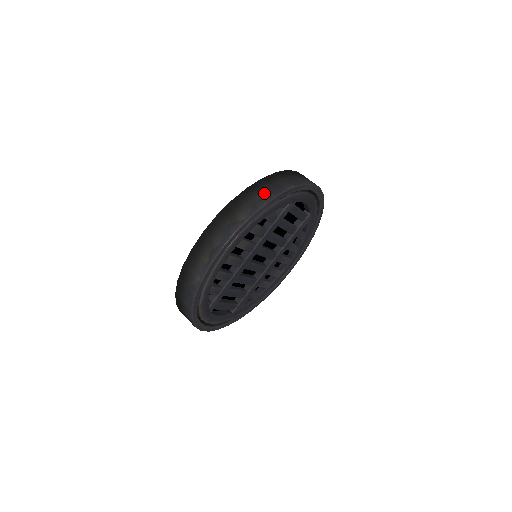
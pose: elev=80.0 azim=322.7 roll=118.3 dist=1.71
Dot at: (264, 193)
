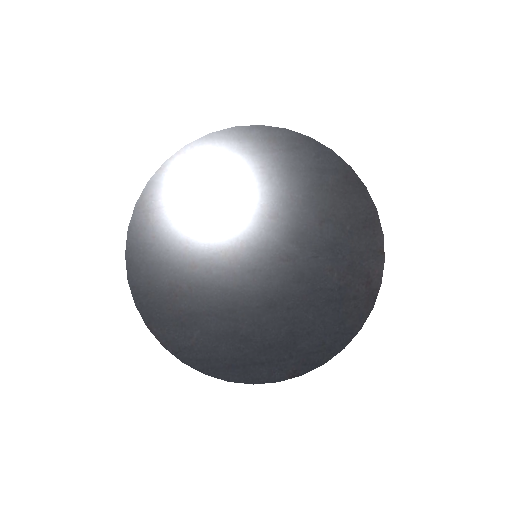
Dot at: occluded
